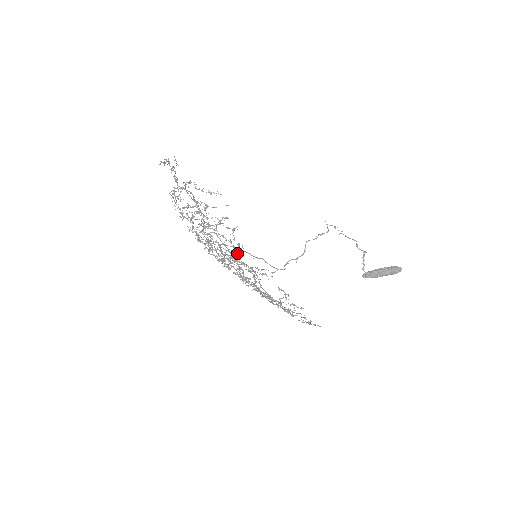
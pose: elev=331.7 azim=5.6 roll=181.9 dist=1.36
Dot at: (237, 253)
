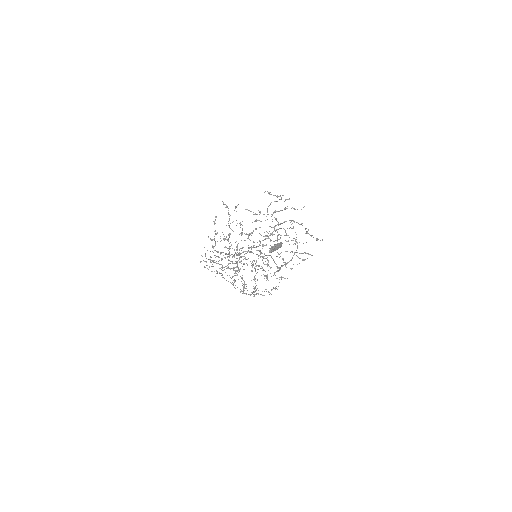
Dot at: occluded
